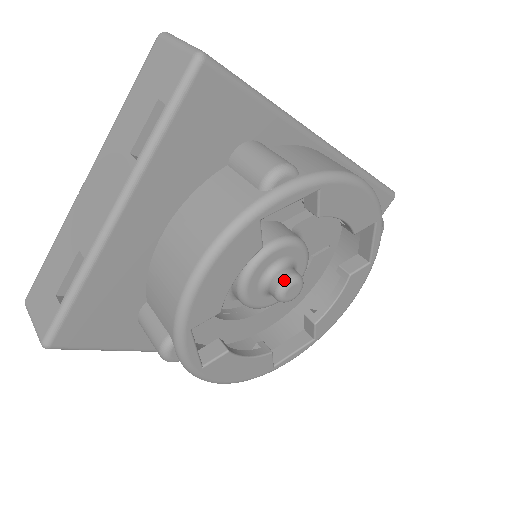
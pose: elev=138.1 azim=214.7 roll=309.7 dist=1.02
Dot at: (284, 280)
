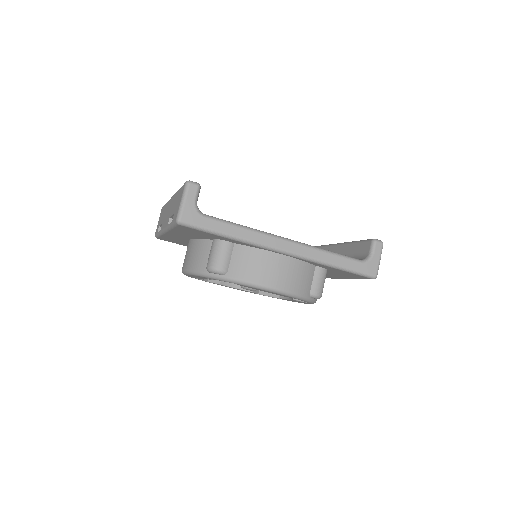
Dot at: occluded
